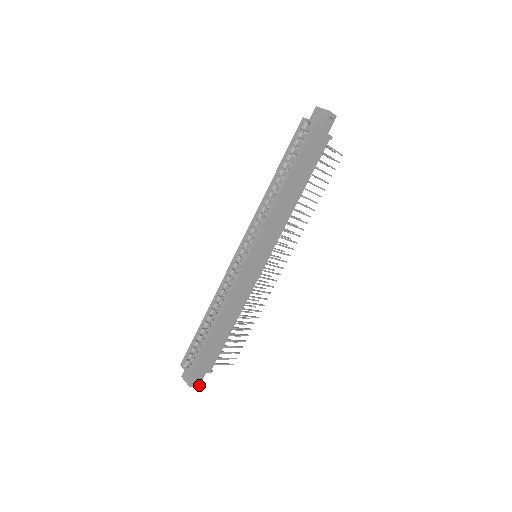
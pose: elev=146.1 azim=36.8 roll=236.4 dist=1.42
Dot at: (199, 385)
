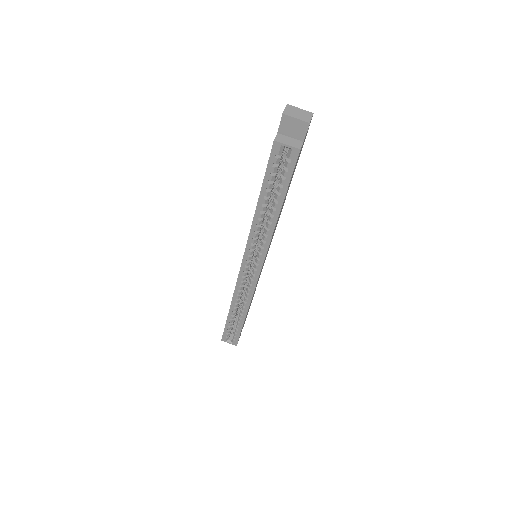
Dot at: occluded
